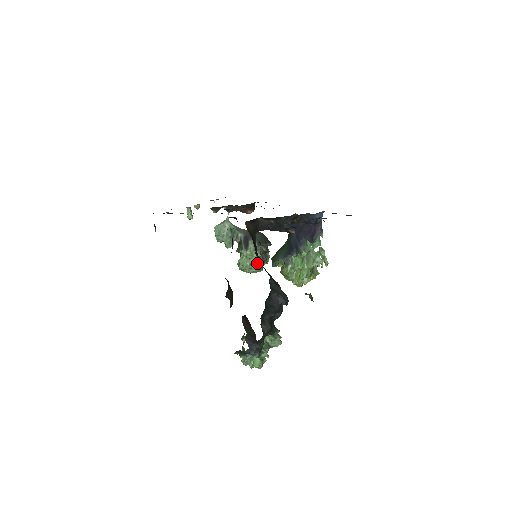
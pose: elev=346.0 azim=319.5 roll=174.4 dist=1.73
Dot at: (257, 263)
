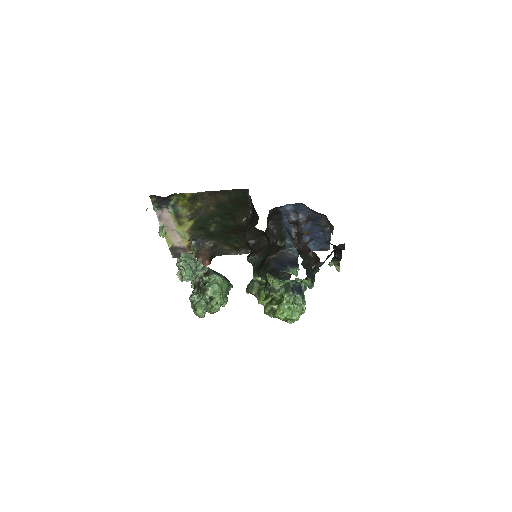
Dot at: occluded
